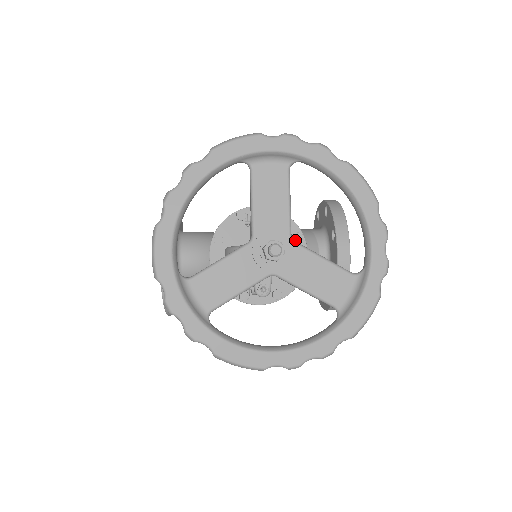
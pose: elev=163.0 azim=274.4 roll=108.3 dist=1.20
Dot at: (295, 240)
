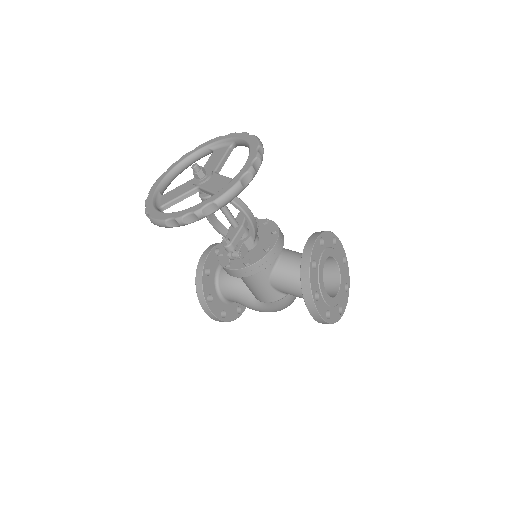
Dot at: (271, 232)
